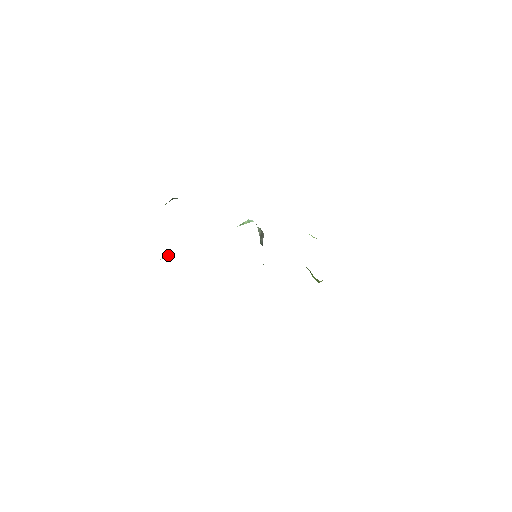
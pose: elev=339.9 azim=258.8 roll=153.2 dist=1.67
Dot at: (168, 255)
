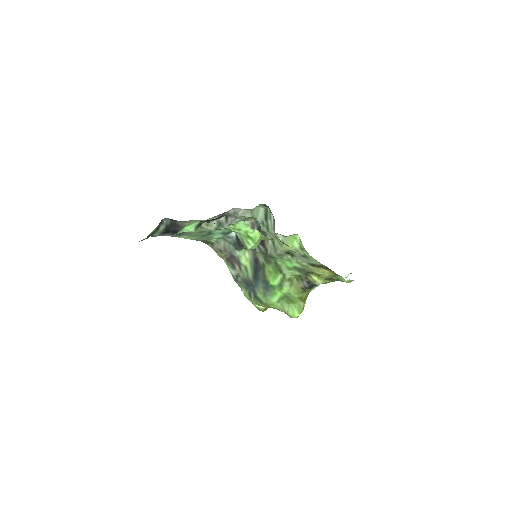
Dot at: (202, 223)
